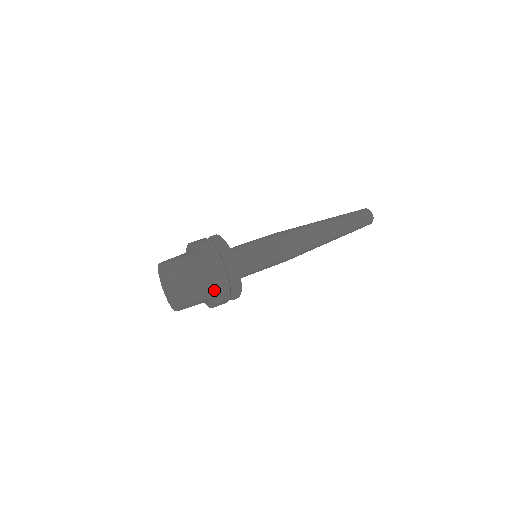
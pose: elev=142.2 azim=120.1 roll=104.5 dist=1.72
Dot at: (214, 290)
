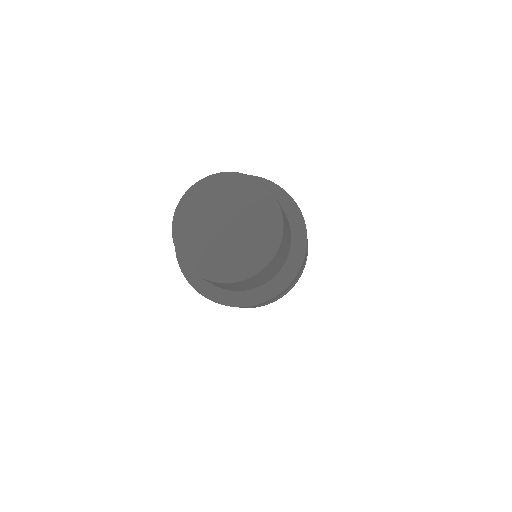
Dot at: (302, 218)
